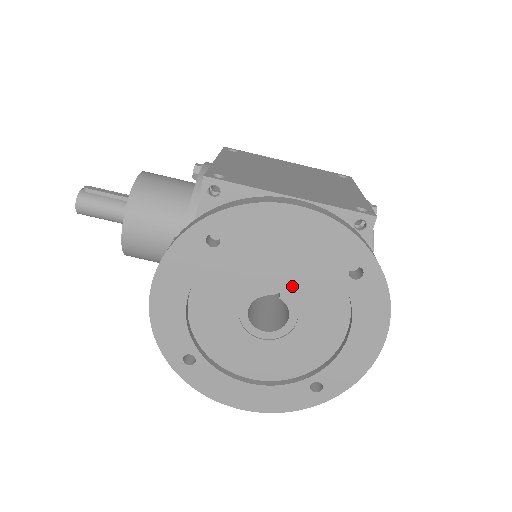
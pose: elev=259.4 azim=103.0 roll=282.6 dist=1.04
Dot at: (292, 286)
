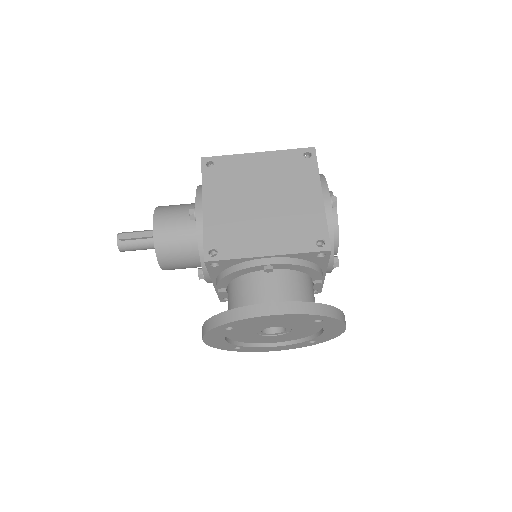
Dot at: (283, 325)
